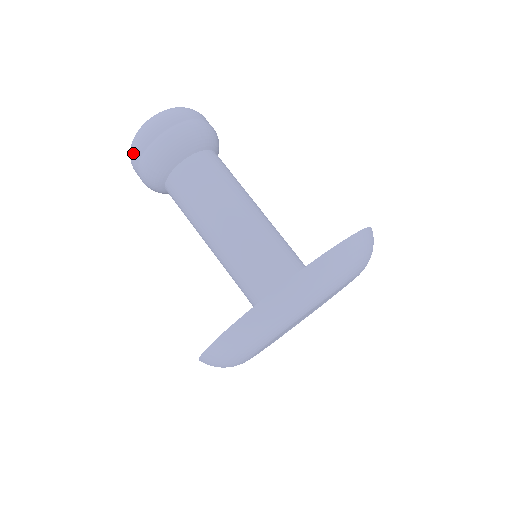
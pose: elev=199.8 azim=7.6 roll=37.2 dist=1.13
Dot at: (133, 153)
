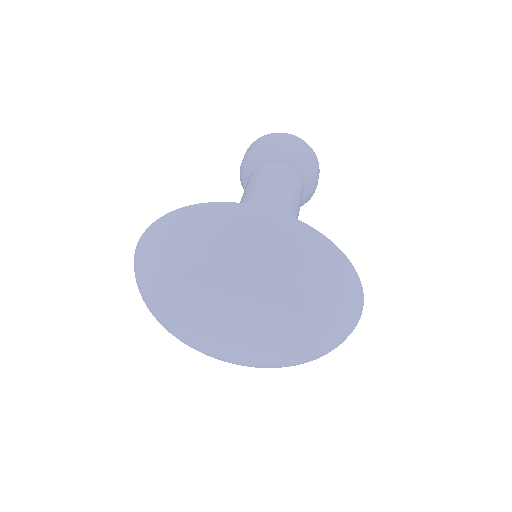
Dot at: (273, 134)
